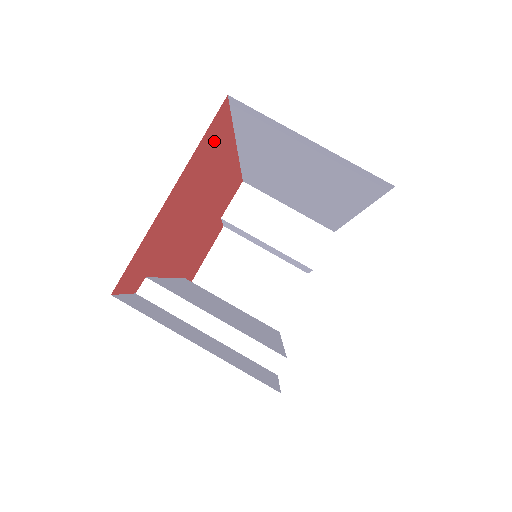
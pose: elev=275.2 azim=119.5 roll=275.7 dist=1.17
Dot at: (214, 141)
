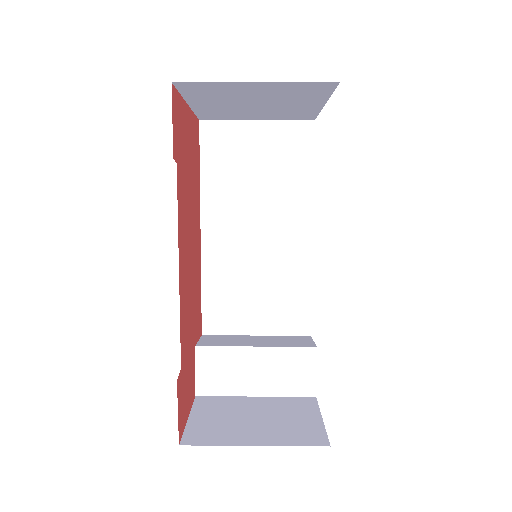
Dot at: (196, 147)
